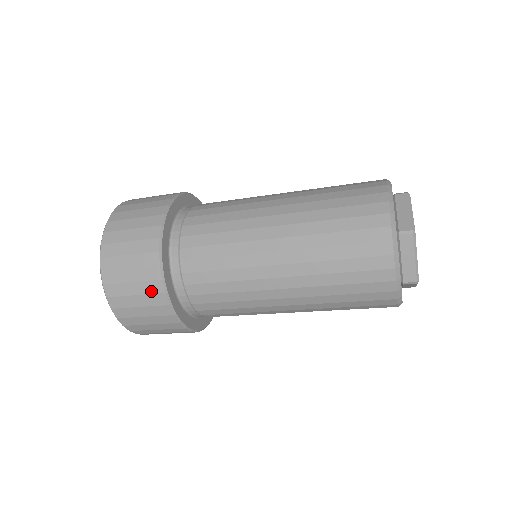
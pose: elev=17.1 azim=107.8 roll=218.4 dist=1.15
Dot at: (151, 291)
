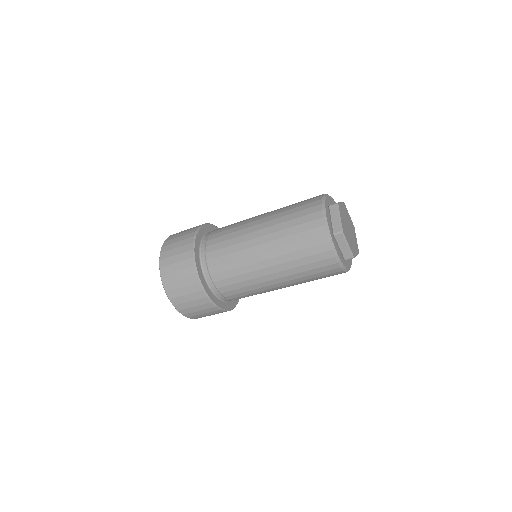
Dot at: (198, 297)
